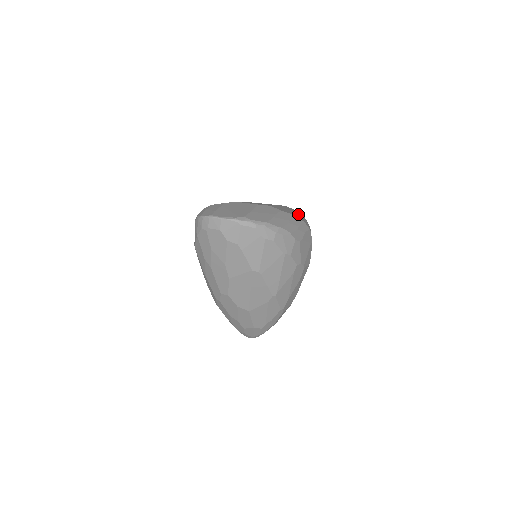
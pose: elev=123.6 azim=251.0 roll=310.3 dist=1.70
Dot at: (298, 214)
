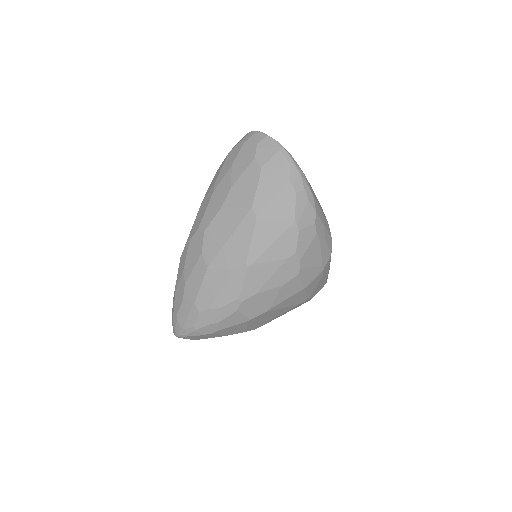
Dot at: occluded
